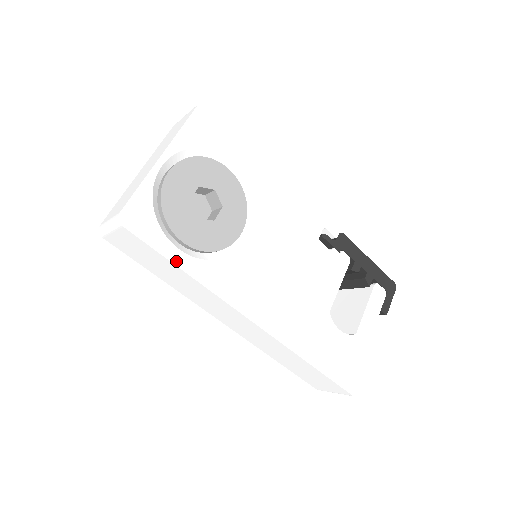
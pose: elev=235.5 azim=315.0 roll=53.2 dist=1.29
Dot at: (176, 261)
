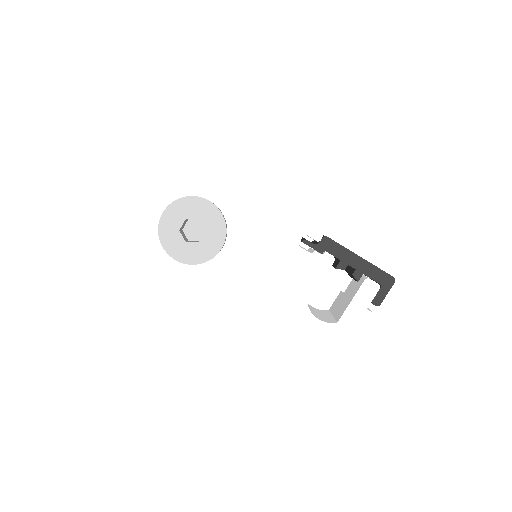
Dot at: (171, 273)
